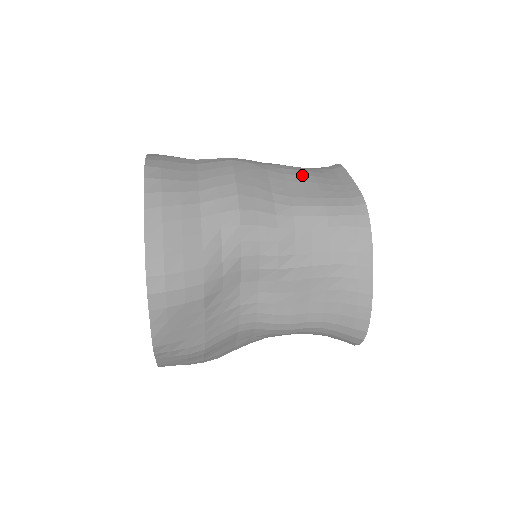
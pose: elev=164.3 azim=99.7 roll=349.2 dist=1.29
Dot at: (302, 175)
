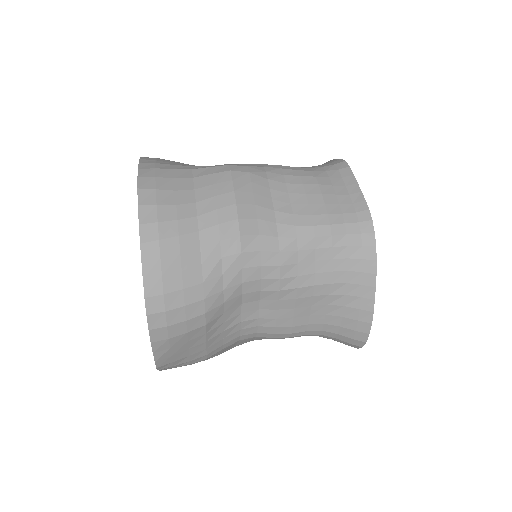
Dot at: (306, 184)
